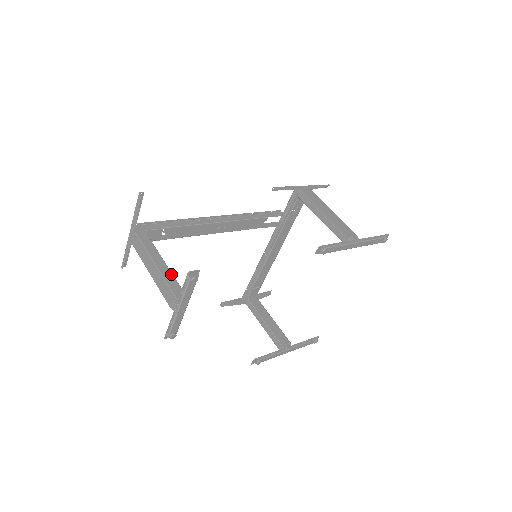
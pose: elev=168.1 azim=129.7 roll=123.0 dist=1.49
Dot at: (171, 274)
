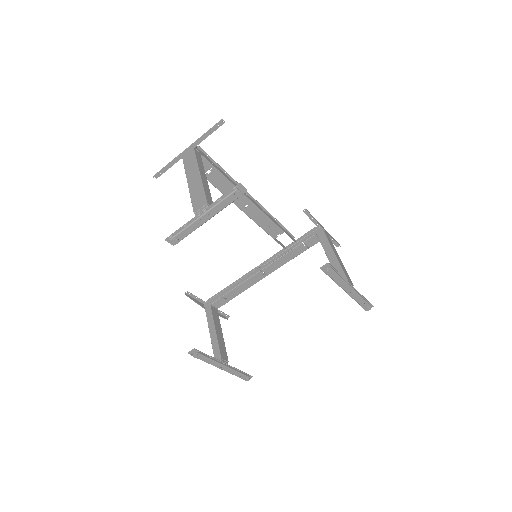
Dot at: (209, 190)
